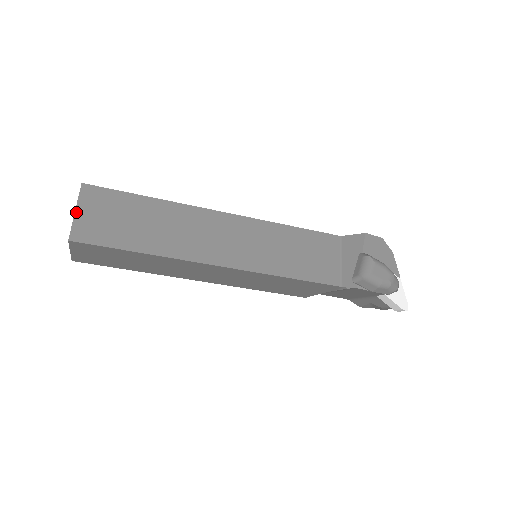
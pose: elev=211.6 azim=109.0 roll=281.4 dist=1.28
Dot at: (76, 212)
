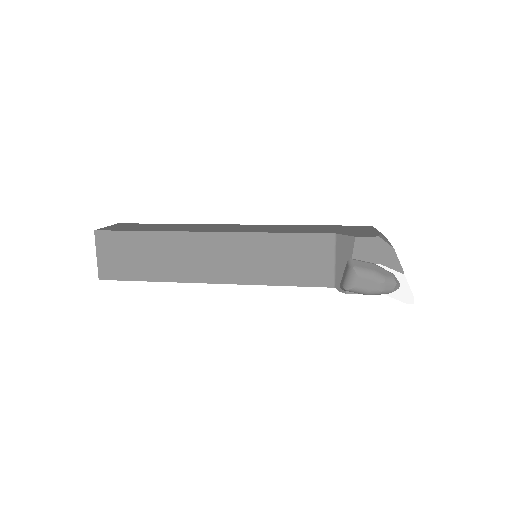
Dot at: (97, 256)
